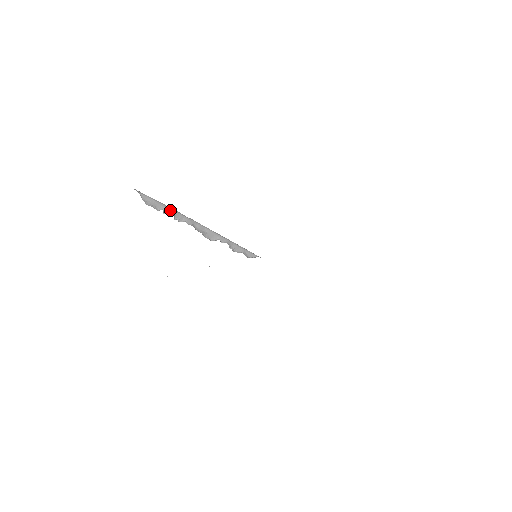
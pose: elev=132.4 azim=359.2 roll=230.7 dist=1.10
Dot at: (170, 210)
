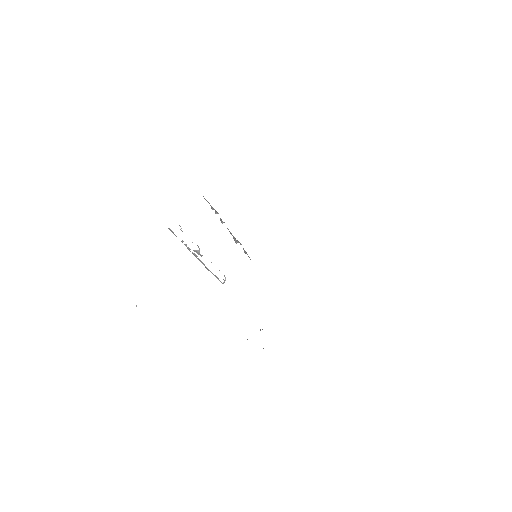
Dot at: (216, 211)
